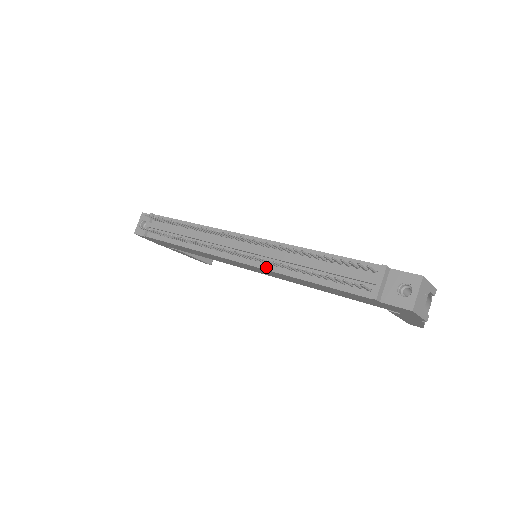
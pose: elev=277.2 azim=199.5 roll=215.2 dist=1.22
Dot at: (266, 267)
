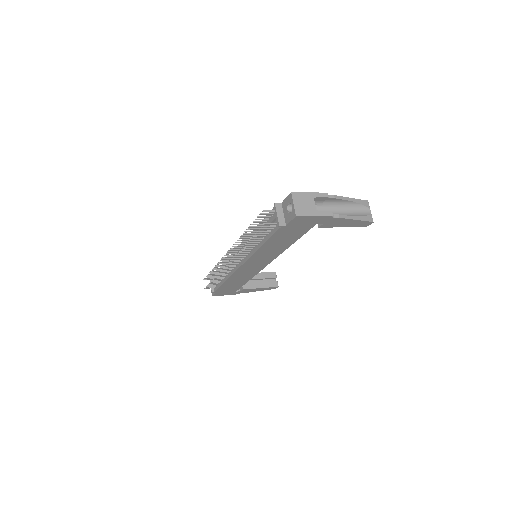
Dot at: (248, 256)
